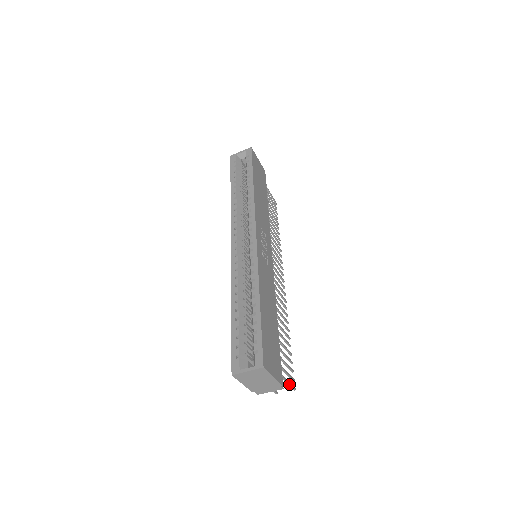
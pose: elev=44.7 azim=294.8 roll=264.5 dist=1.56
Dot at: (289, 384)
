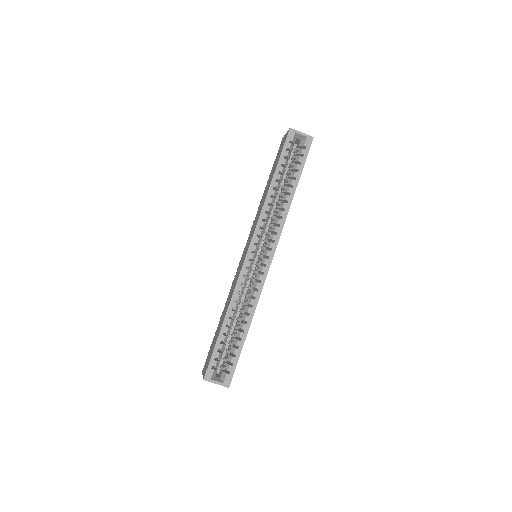
Dot at: occluded
